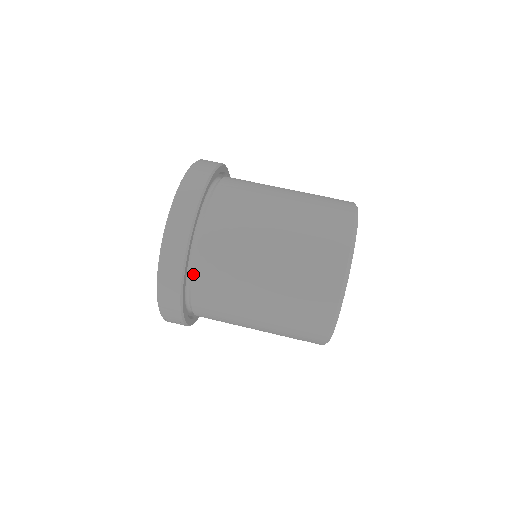
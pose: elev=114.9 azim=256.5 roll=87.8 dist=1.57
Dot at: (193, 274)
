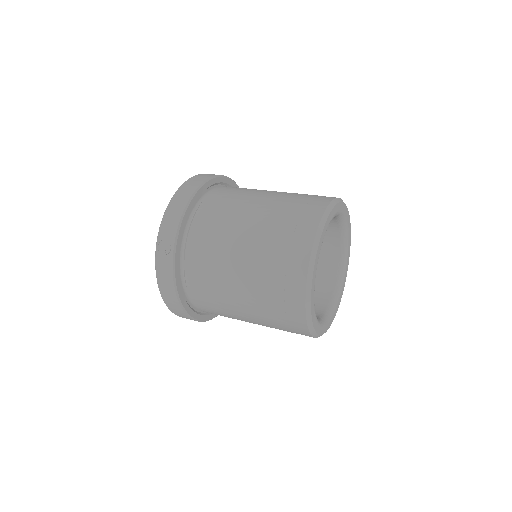
Dot at: (204, 201)
